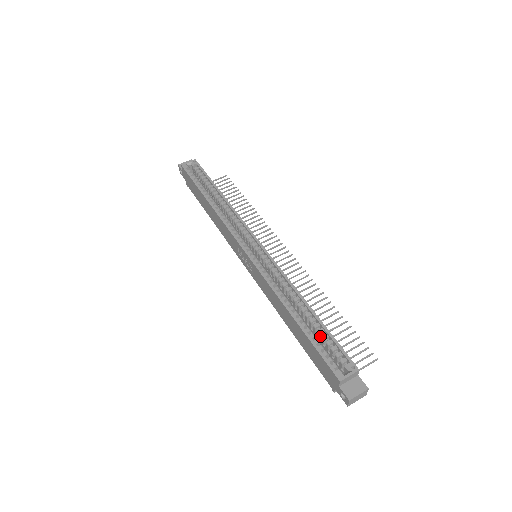
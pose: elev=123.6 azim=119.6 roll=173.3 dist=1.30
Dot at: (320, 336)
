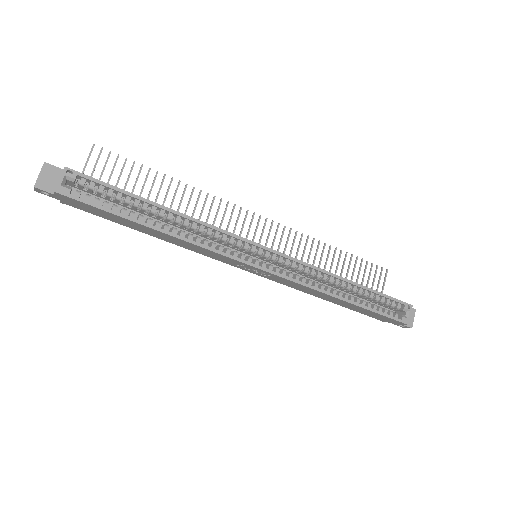
Dot at: (371, 299)
